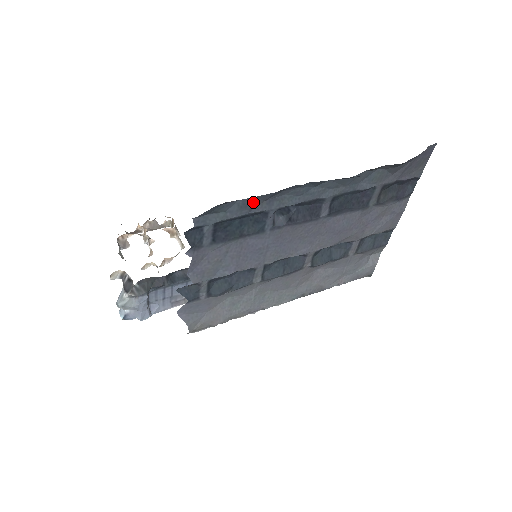
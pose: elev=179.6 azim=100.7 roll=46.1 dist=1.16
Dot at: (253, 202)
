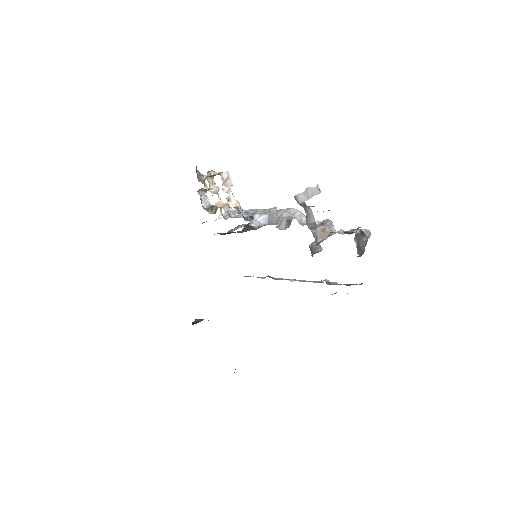
Dot at: occluded
